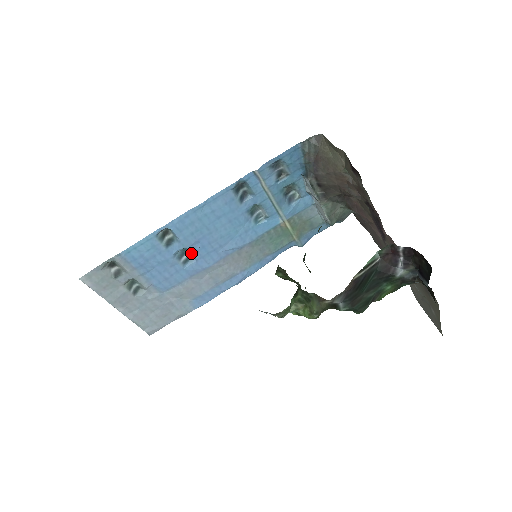
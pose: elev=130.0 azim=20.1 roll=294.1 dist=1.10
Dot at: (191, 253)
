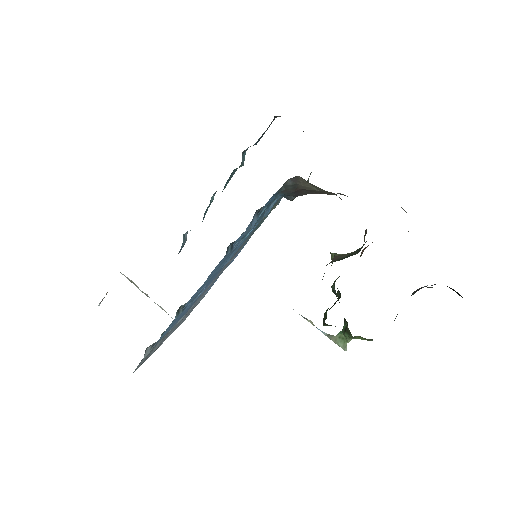
Dot at: occluded
